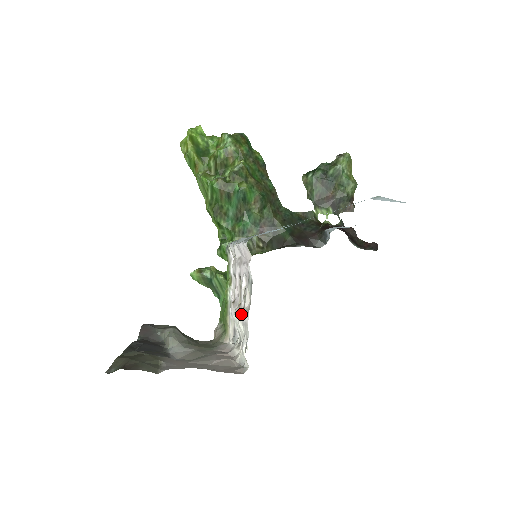
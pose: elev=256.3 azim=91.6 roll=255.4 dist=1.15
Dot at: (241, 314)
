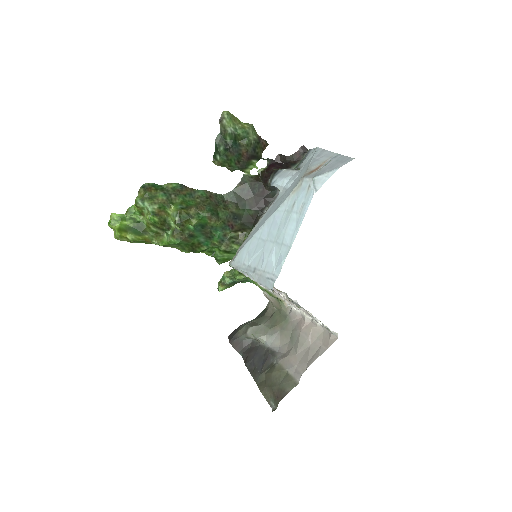
Dot at: (297, 308)
